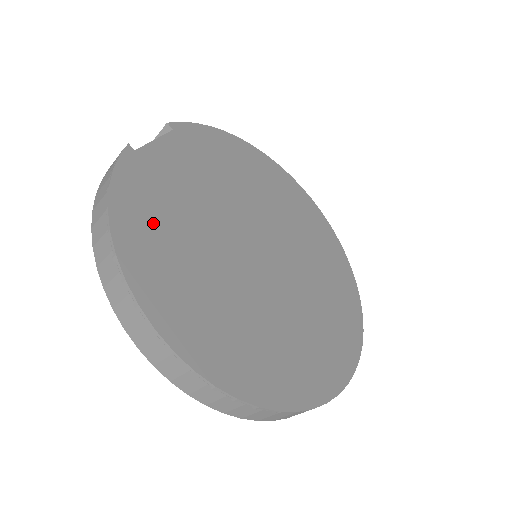
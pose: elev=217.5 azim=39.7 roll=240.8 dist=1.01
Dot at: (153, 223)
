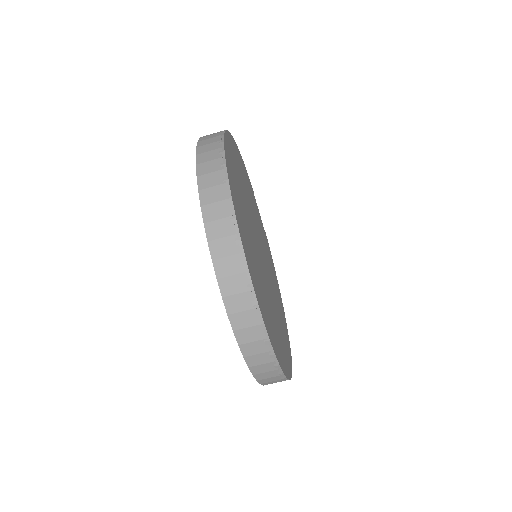
Dot at: (245, 176)
